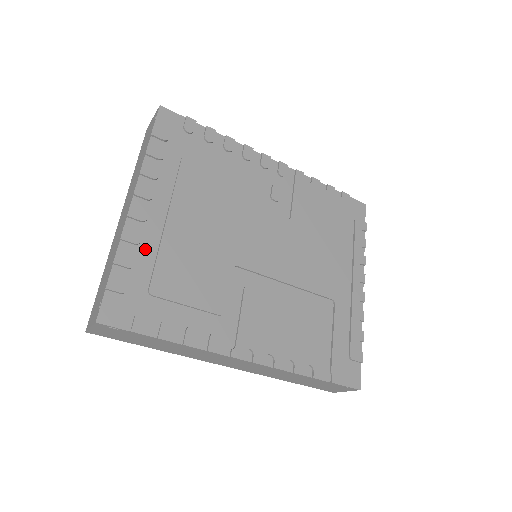
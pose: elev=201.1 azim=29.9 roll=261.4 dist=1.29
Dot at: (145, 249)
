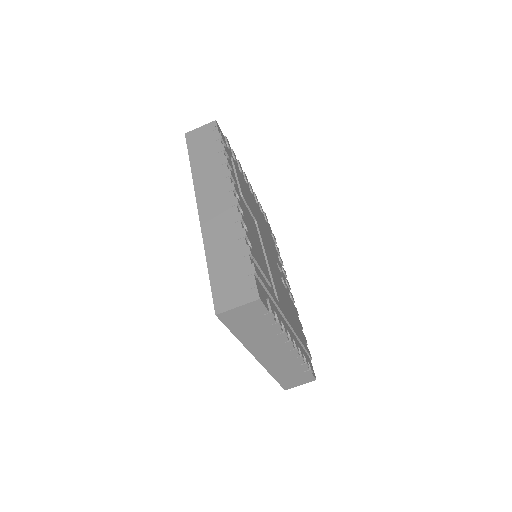
Dot at: (240, 171)
